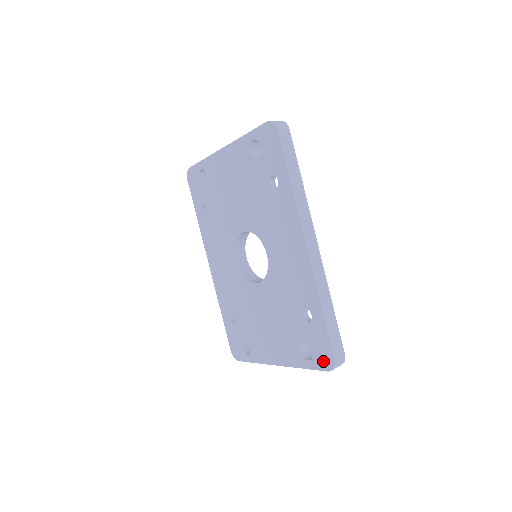
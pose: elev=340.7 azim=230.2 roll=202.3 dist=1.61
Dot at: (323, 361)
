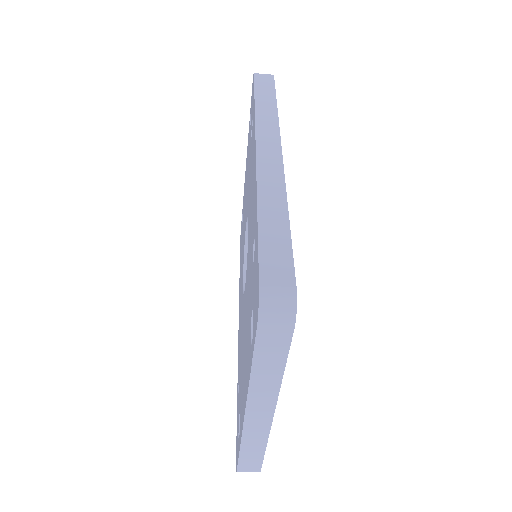
Dot at: (255, 312)
